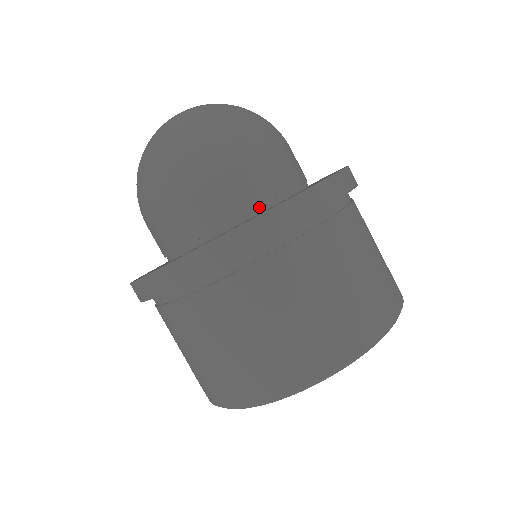
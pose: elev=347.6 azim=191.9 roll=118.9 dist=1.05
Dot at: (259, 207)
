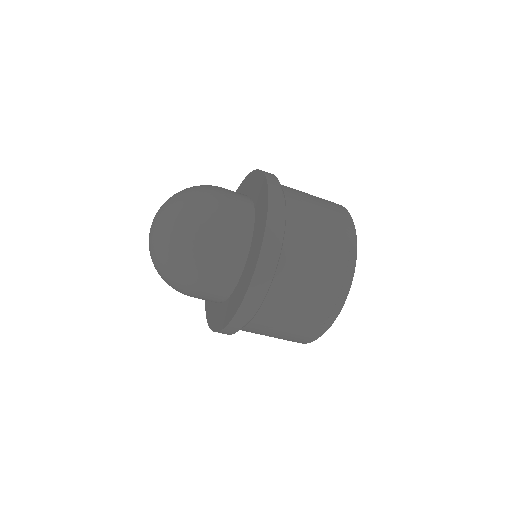
Dot at: (251, 213)
